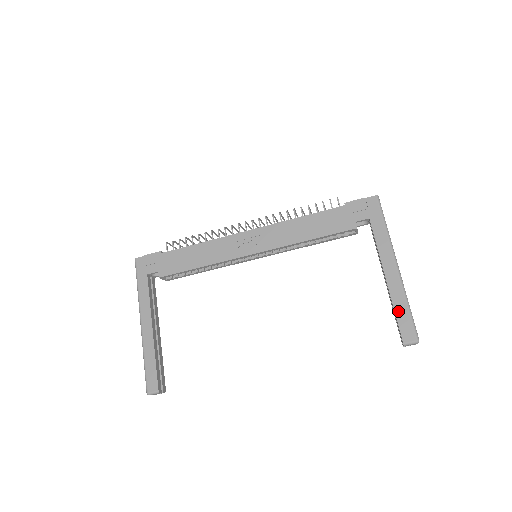
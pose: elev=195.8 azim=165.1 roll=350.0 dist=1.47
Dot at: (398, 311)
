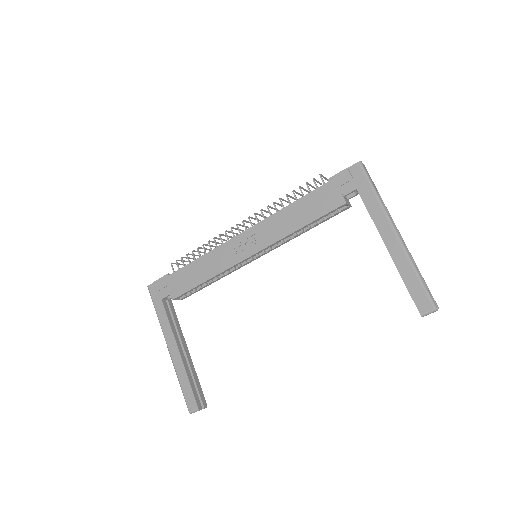
Dot at: (407, 281)
